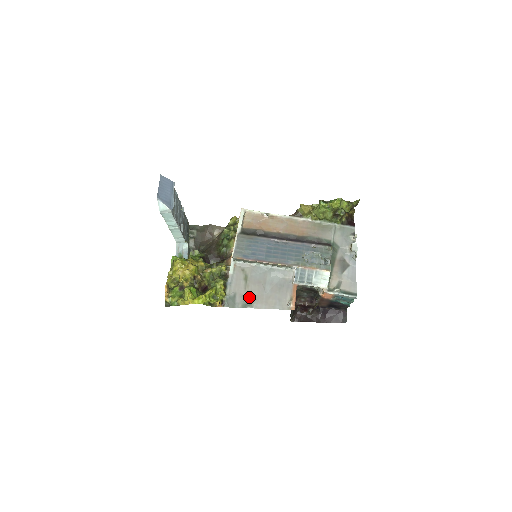
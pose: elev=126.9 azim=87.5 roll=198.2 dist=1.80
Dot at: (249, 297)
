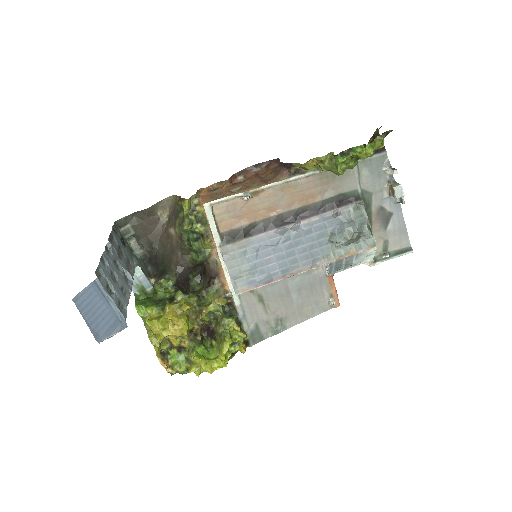
Dot at: (276, 319)
